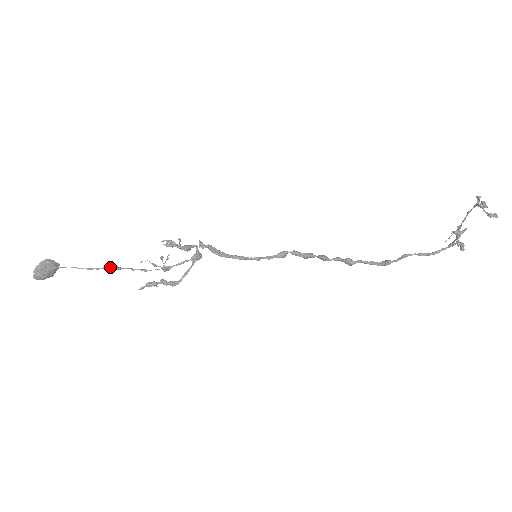
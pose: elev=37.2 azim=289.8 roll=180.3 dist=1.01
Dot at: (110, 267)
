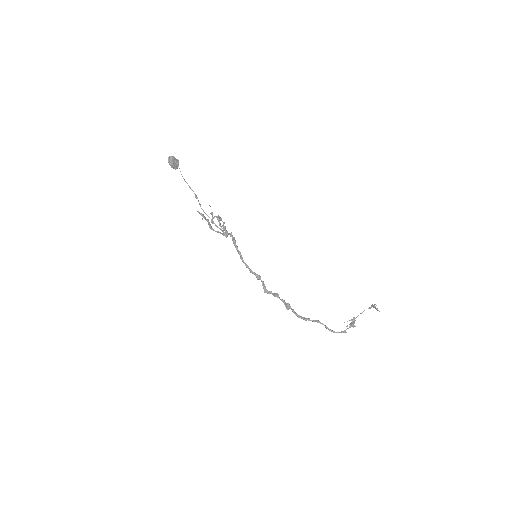
Dot at: (194, 193)
